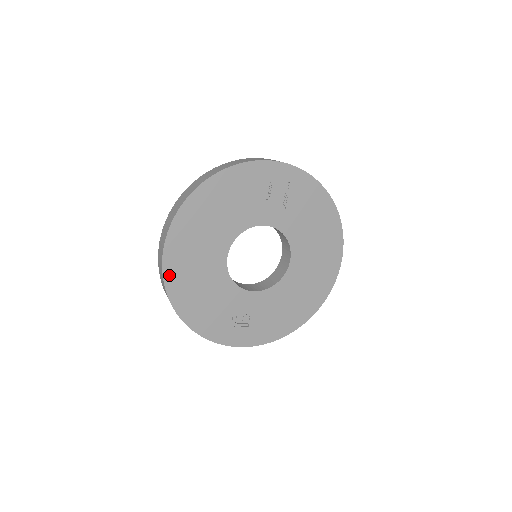
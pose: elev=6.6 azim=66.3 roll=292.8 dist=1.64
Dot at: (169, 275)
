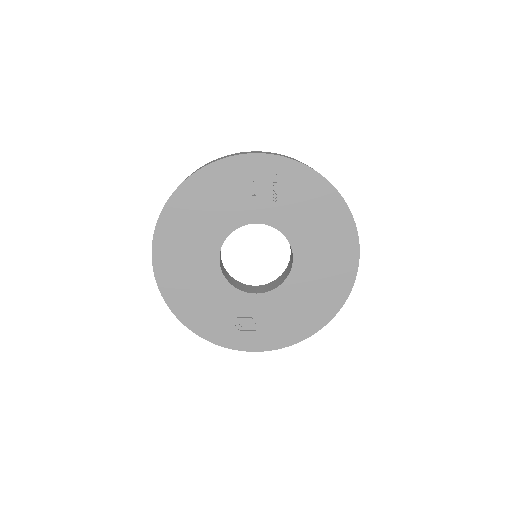
Dot at: (162, 280)
